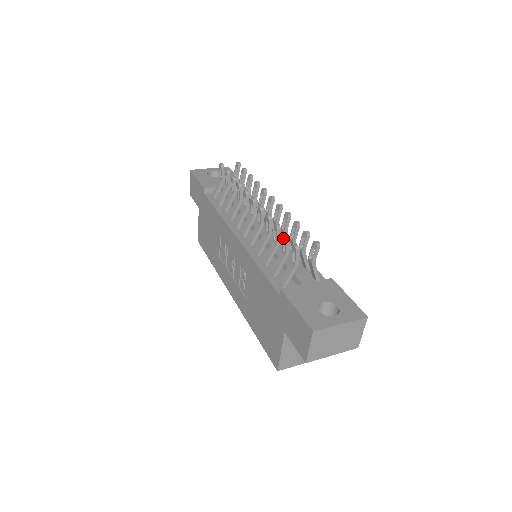
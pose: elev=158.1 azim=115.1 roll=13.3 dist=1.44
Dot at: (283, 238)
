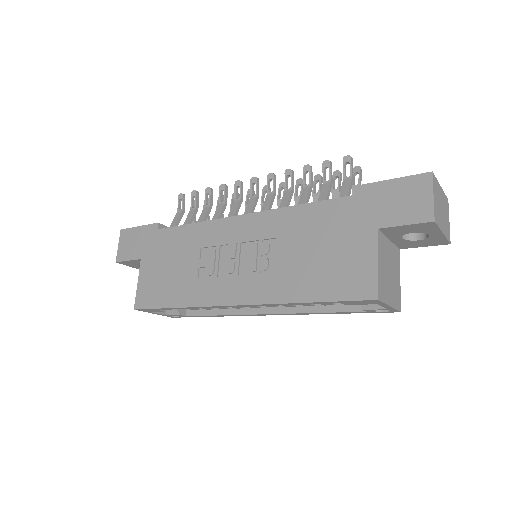
Dot at: (324, 165)
